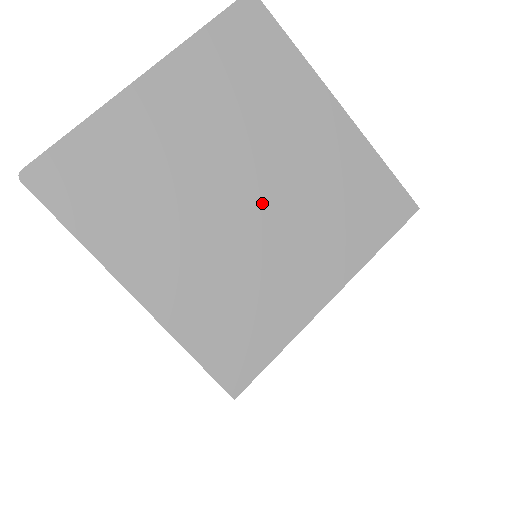
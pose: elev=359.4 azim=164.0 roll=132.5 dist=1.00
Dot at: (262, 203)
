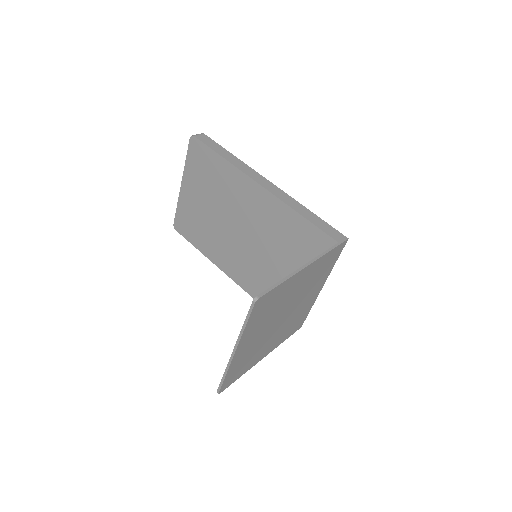
Dot at: (291, 309)
